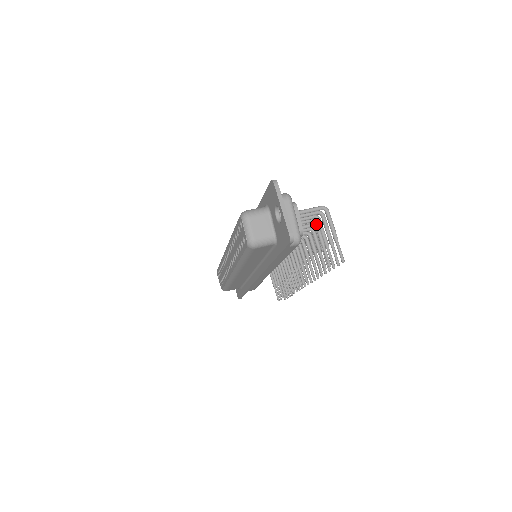
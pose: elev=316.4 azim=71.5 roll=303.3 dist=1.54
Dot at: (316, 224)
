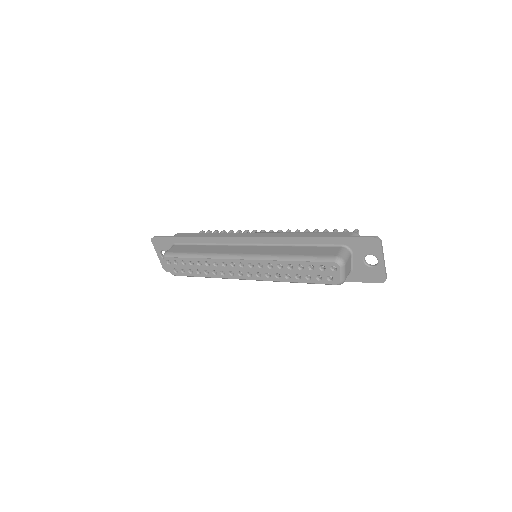
Dot at: occluded
